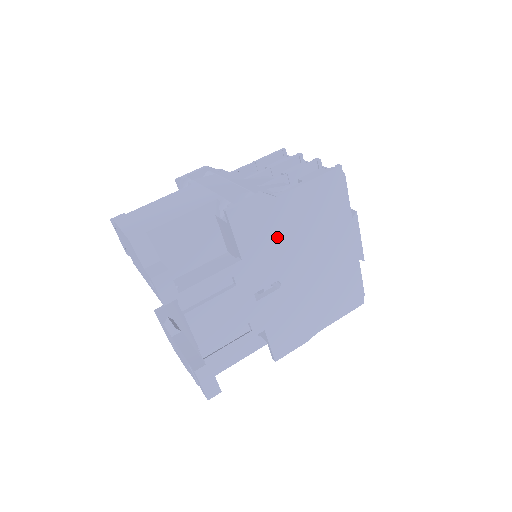
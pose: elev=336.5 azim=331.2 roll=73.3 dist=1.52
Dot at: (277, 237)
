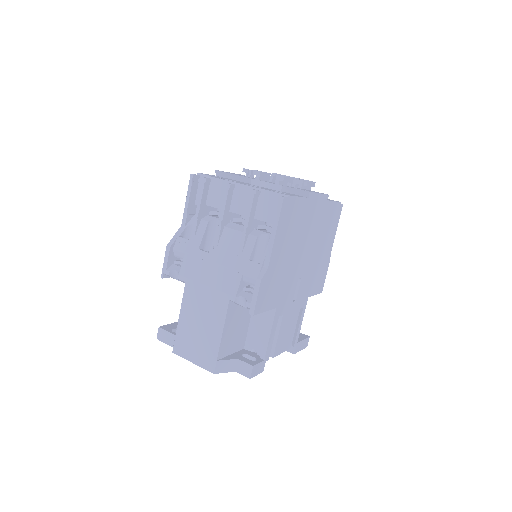
Dot at: (282, 274)
